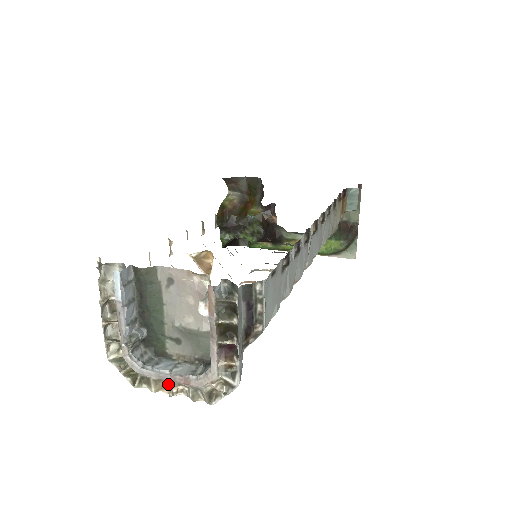
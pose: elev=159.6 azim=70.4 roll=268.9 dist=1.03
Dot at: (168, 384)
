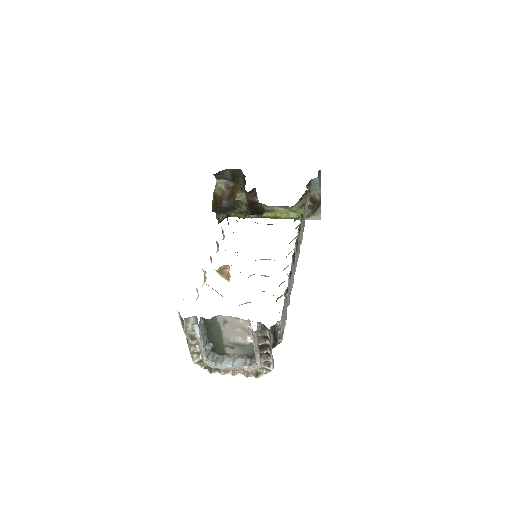
Dot at: occluded
